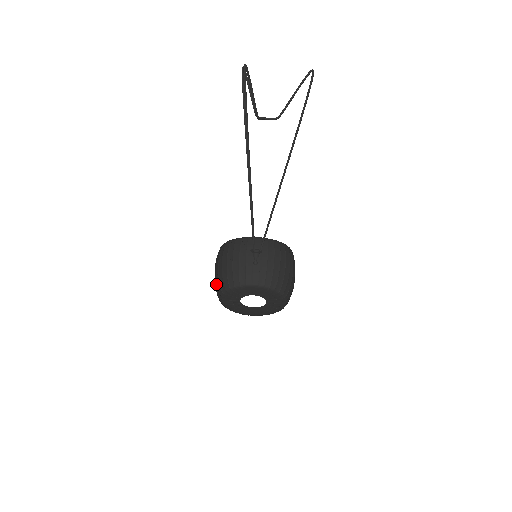
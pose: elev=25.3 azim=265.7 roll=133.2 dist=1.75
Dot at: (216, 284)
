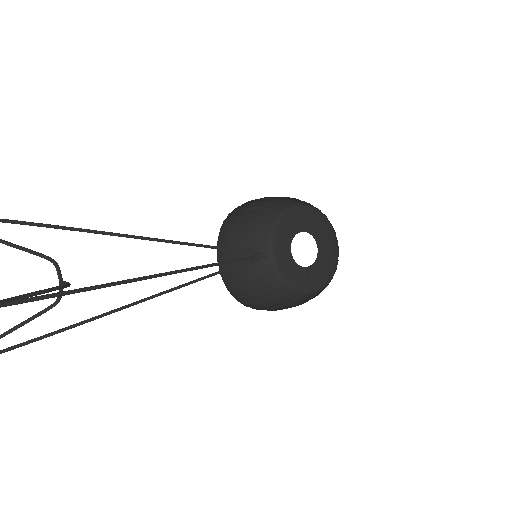
Dot at: (254, 242)
